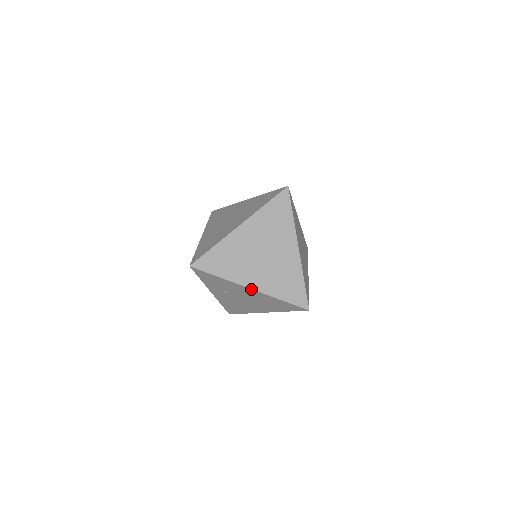
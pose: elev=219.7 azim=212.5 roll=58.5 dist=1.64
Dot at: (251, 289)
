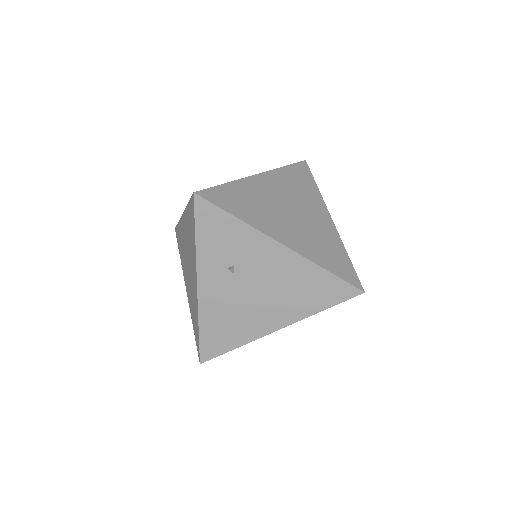
Dot at: (283, 246)
